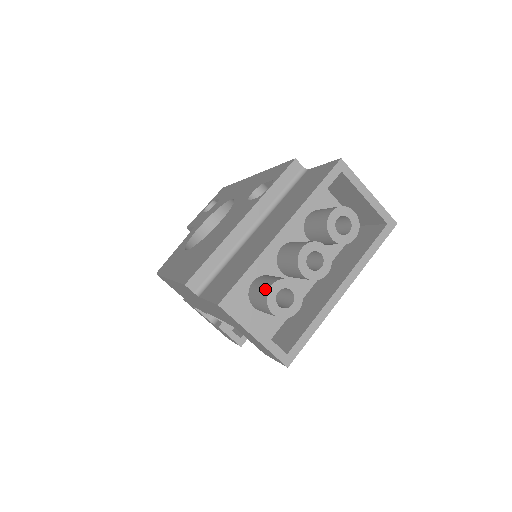
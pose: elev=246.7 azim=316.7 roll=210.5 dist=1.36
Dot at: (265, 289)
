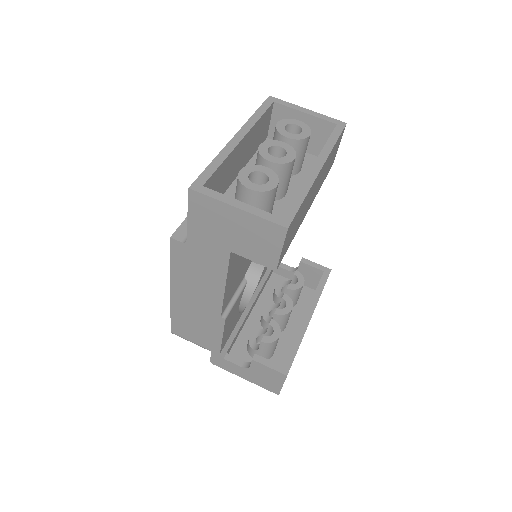
Dot at: (237, 180)
